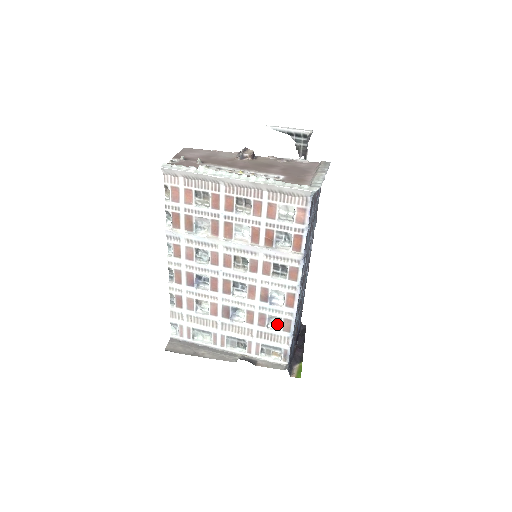
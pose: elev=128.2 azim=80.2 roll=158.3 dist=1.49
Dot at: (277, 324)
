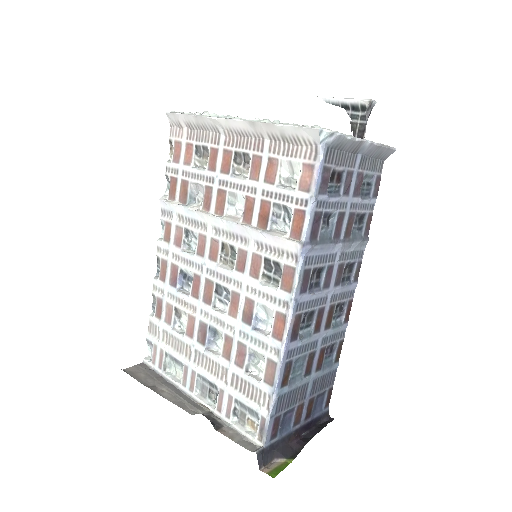
Dot at: (260, 369)
